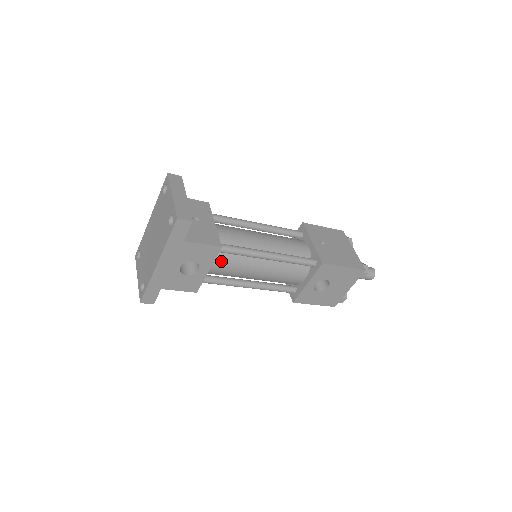
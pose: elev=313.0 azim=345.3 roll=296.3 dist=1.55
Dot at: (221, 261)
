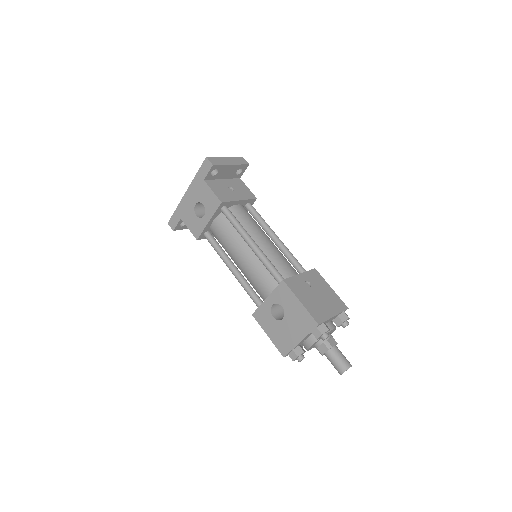
Dot at: (222, 224)
